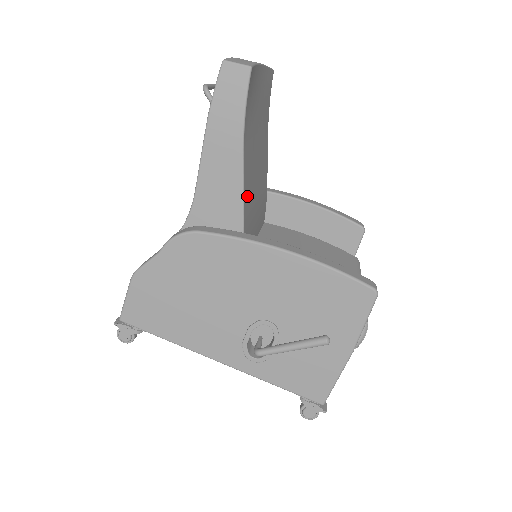
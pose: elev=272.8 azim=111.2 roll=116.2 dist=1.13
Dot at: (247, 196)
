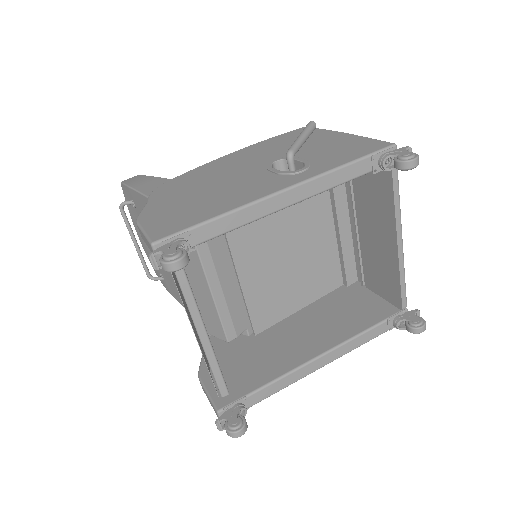
Dot at: occluded
